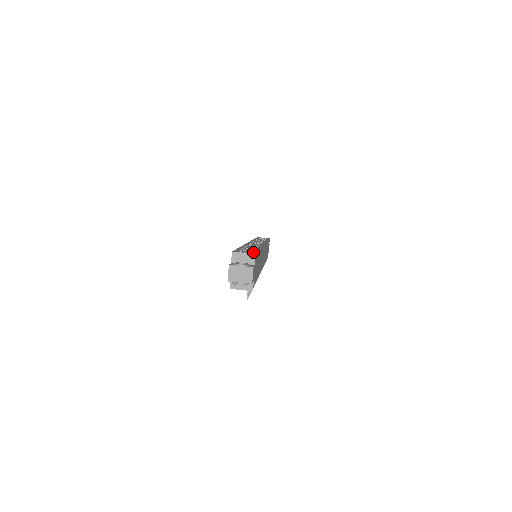
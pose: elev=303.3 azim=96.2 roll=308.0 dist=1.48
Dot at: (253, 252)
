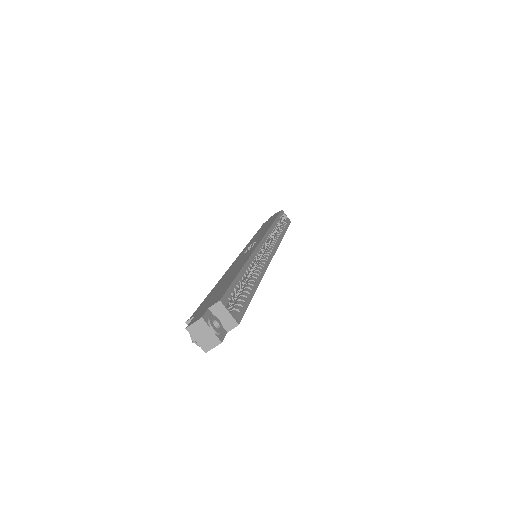
Dot at: (240, 314)
